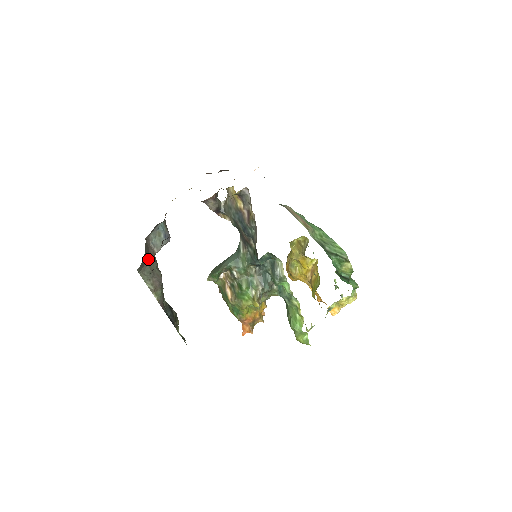
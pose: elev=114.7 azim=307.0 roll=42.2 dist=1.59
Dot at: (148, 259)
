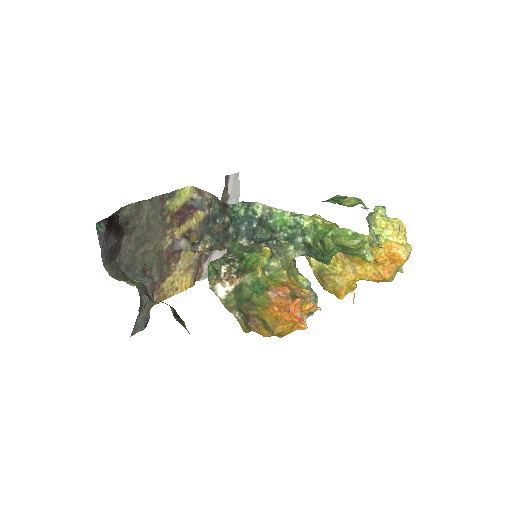
Dot at: (123, 275)
